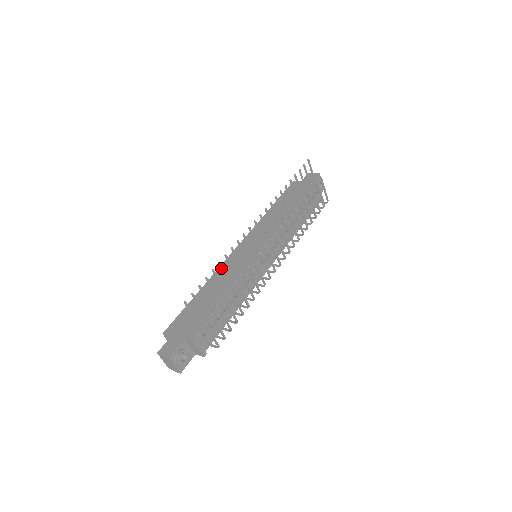
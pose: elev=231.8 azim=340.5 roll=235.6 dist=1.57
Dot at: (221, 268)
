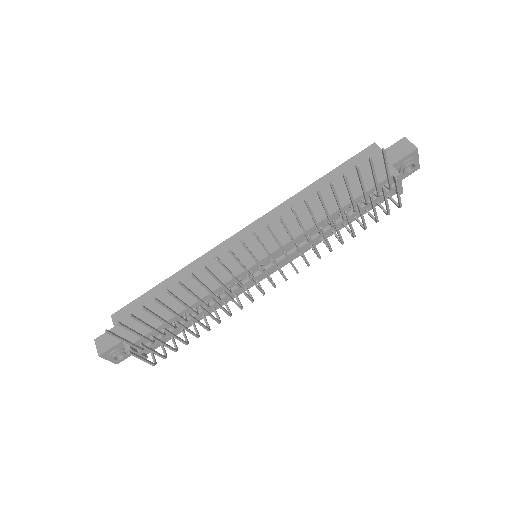
Dot at: (171, 295)
